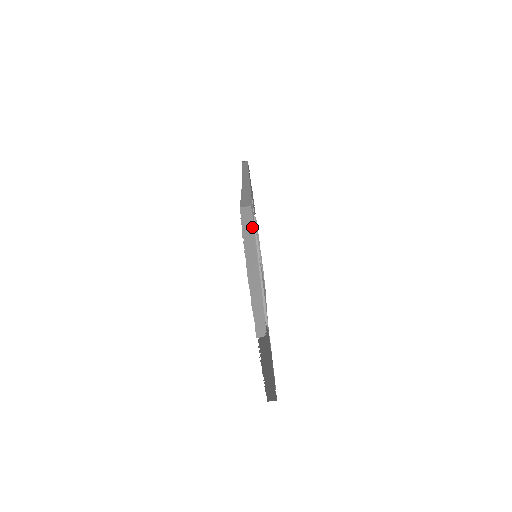
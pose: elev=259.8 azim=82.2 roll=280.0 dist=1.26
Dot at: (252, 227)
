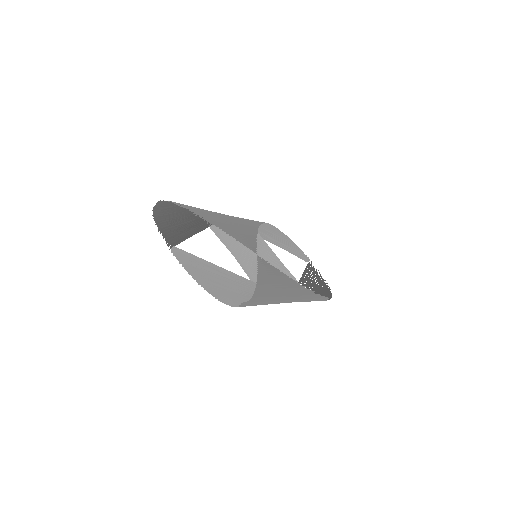
Dot at: (167, 207)
